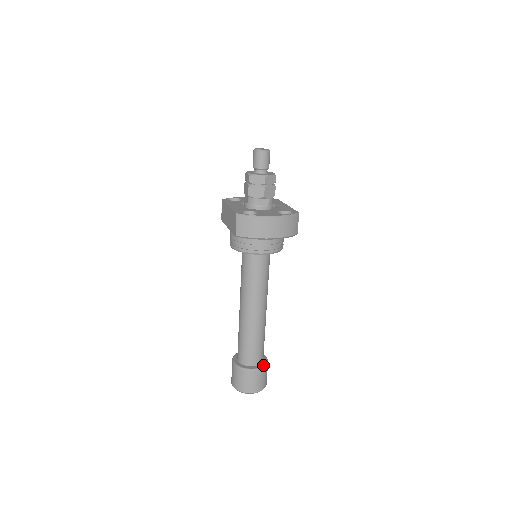
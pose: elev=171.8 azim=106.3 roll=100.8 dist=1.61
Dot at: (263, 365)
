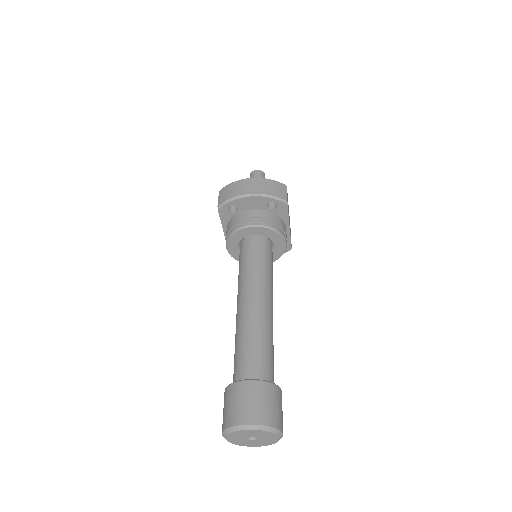
Dot at: (266, 380)
